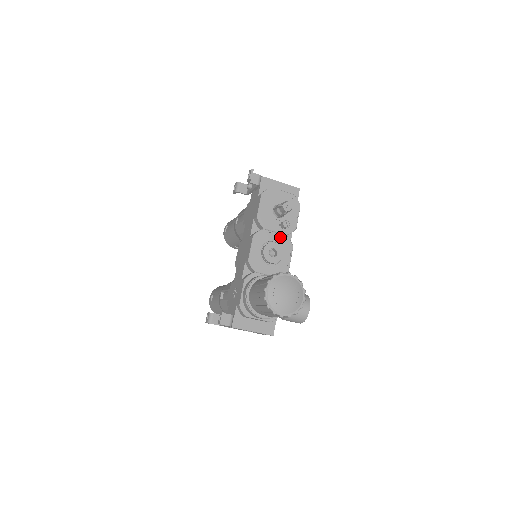
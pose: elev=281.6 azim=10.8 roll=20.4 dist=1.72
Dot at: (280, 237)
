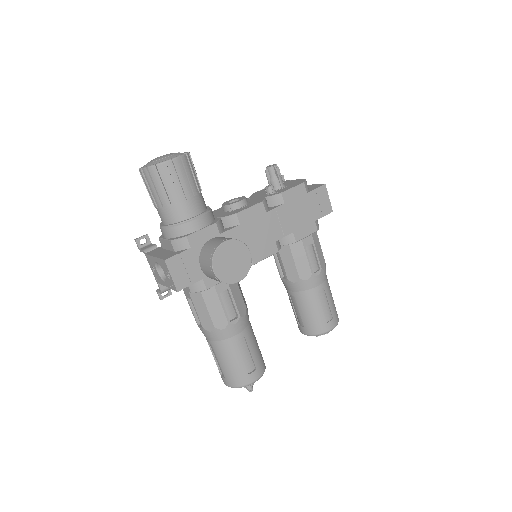
Dot at: (258, 199)
